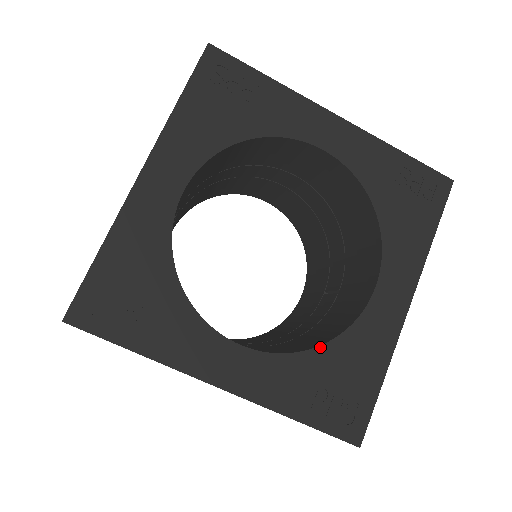
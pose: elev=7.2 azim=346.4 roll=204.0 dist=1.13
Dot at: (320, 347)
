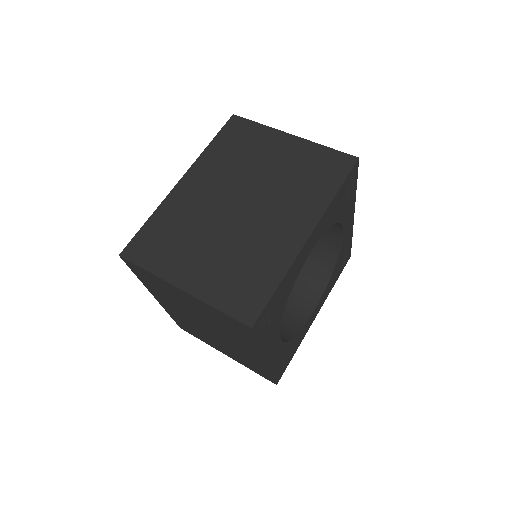
Dot at: (293, 338)
